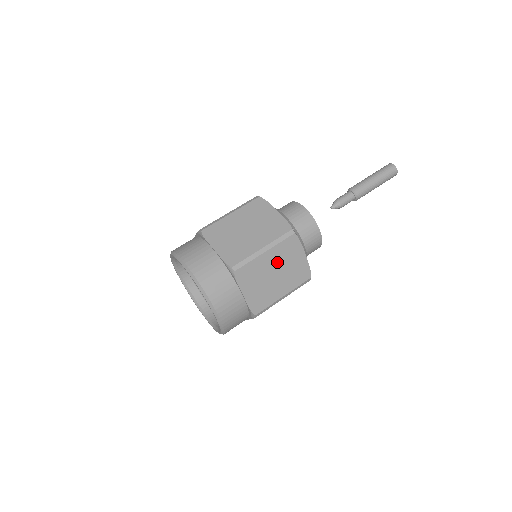
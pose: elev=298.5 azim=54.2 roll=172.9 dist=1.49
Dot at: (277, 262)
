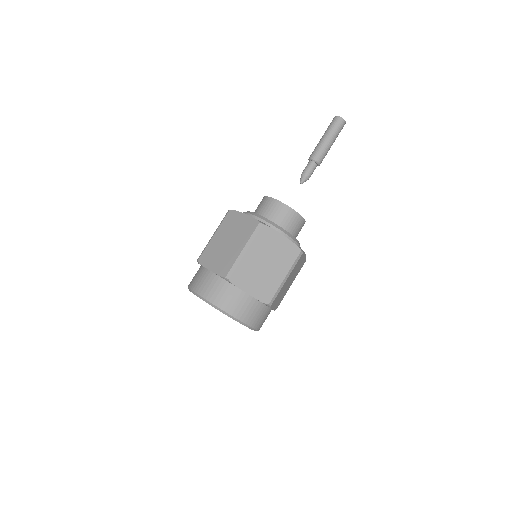
Dot at: (262, 254)
